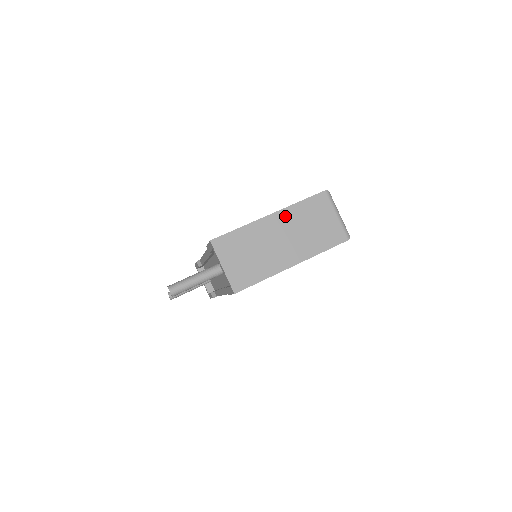
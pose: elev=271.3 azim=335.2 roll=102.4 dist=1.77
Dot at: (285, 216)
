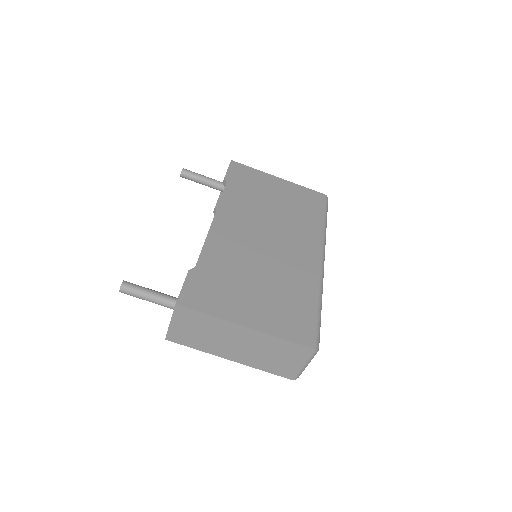
Dot at: (259, 337)
